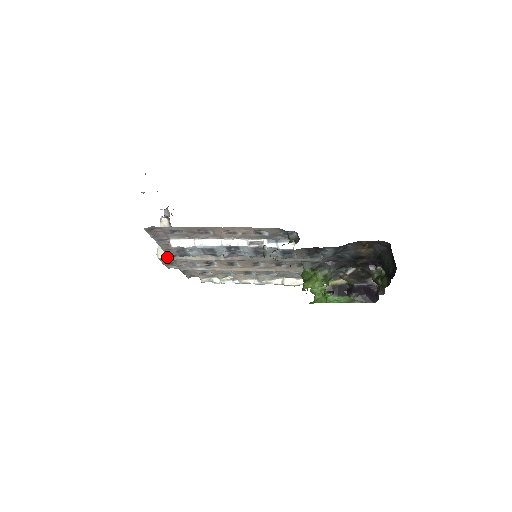
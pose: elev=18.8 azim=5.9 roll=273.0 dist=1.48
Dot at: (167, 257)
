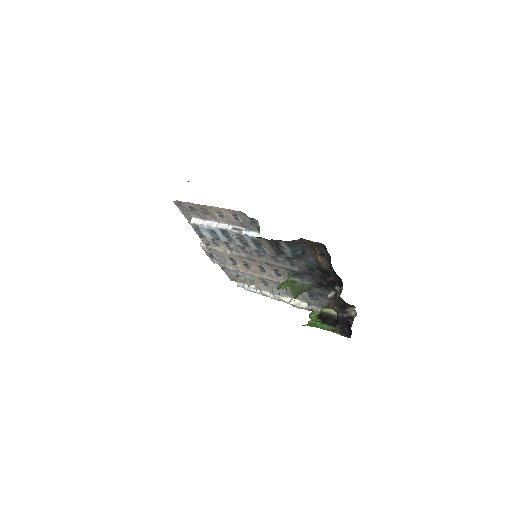
Dot at: occluded
